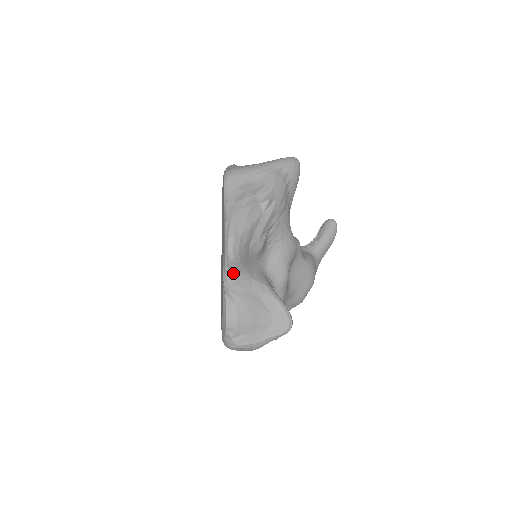
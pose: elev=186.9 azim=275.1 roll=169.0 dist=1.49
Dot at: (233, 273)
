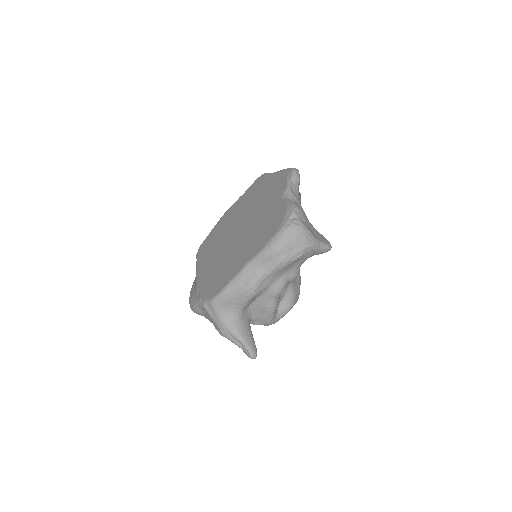
Dot at: (294, 187)
